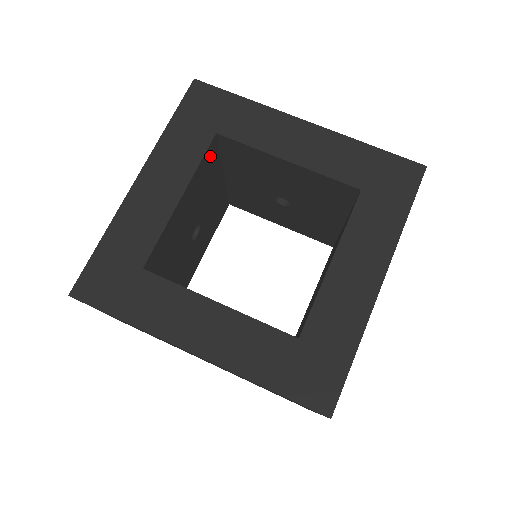
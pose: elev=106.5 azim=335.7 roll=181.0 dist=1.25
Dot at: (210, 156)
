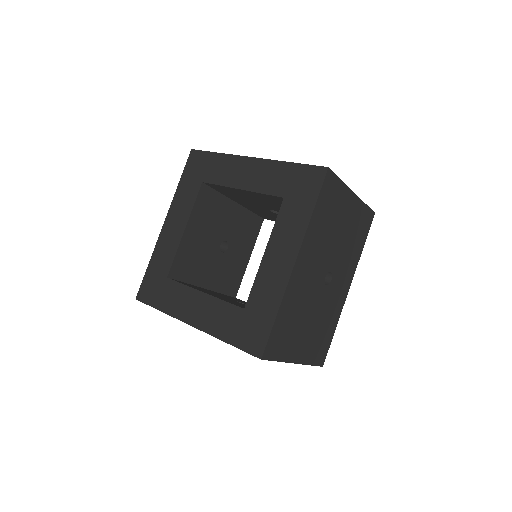
Dot at: (205, 197)
